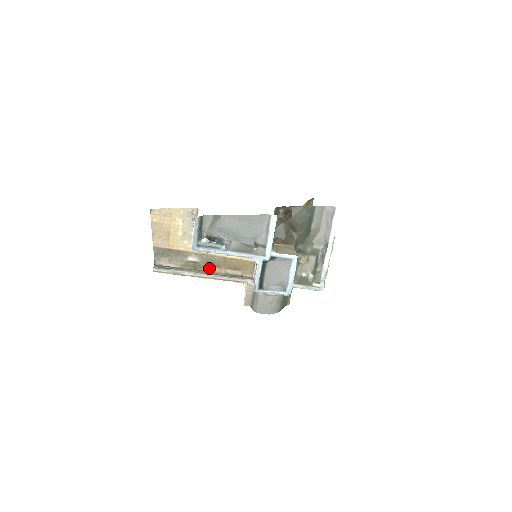
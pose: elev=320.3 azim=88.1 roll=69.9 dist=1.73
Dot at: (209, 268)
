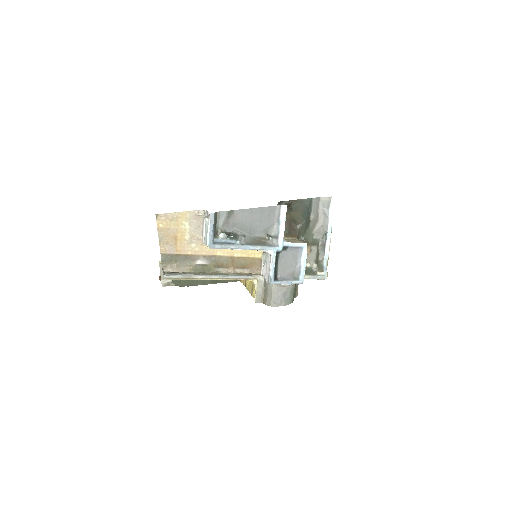
Dot at: (218, 270)
